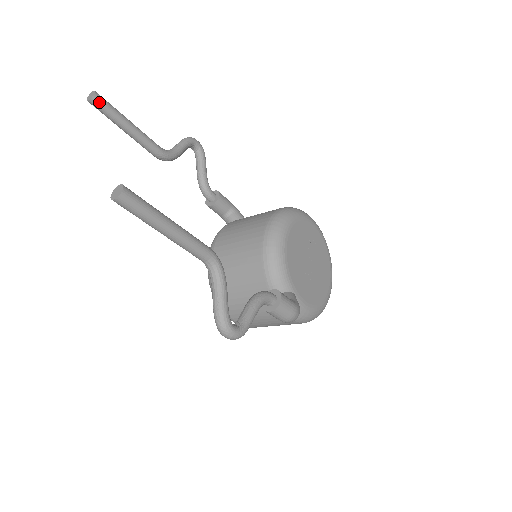
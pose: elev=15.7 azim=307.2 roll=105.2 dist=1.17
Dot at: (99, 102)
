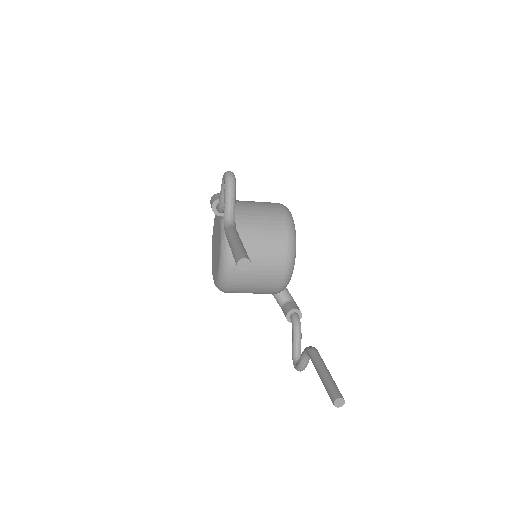
Dot at: (247, 265)
